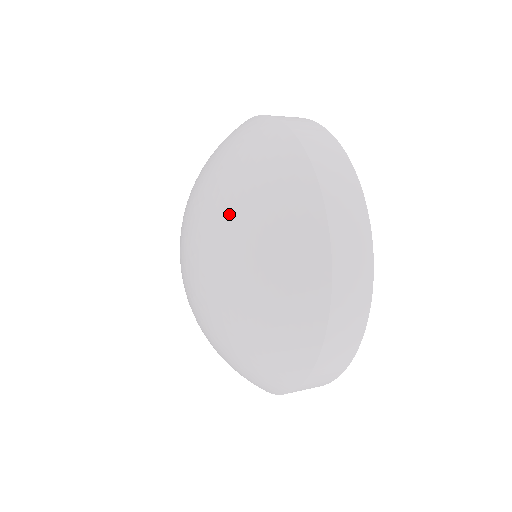
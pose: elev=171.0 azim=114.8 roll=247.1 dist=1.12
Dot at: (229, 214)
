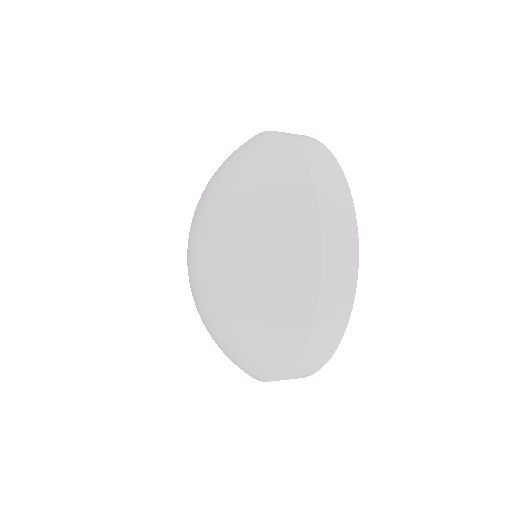
Dot at: (236, 216)
